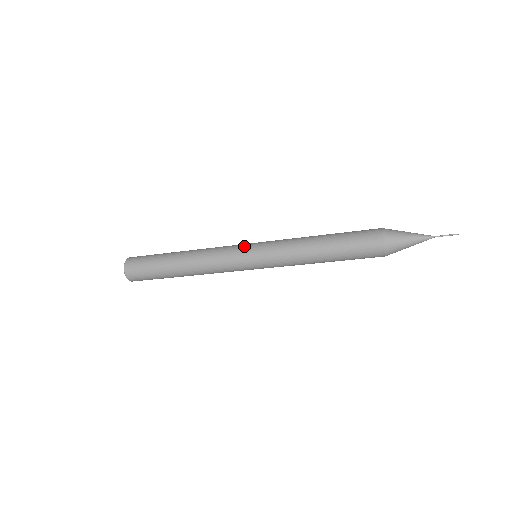
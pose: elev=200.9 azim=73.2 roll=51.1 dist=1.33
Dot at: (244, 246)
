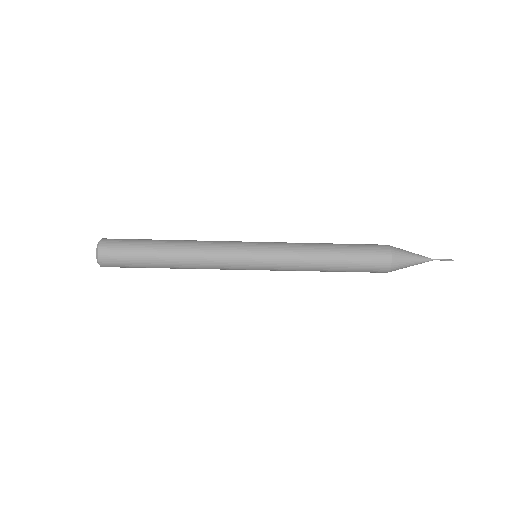
Dot at: (247, 250)
